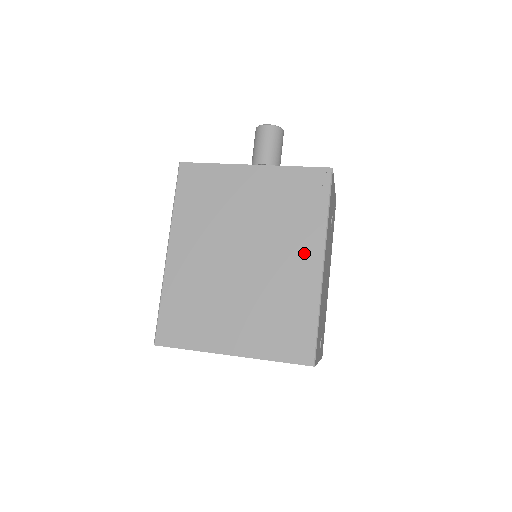
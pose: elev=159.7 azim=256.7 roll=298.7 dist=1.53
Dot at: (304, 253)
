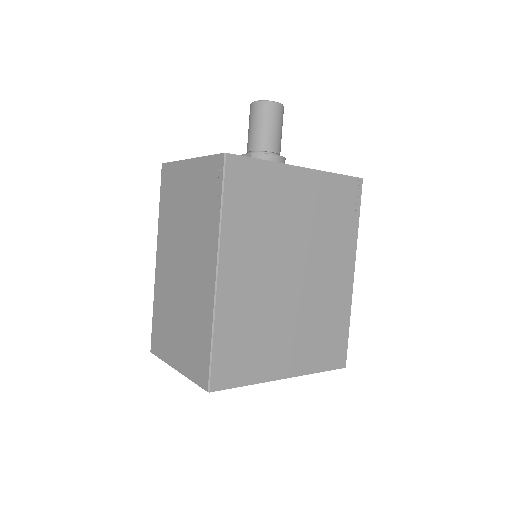
Dot at: (342, 265)
